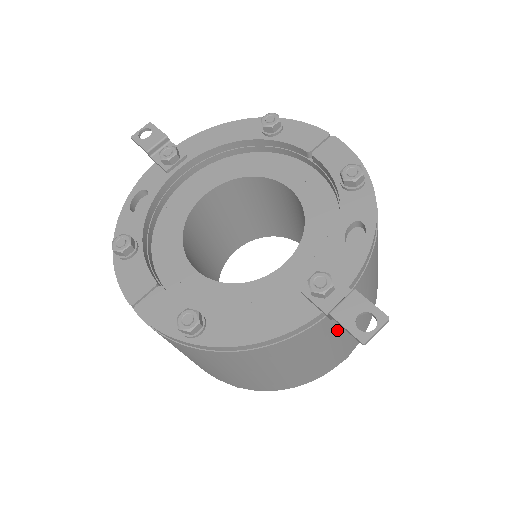
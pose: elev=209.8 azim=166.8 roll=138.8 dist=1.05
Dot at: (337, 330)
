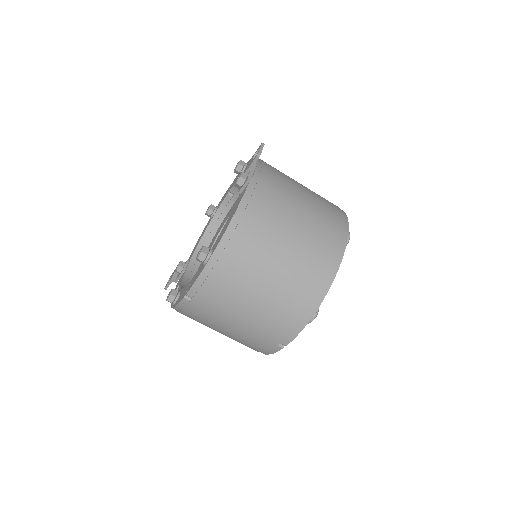
Dot at: (288, 200)
